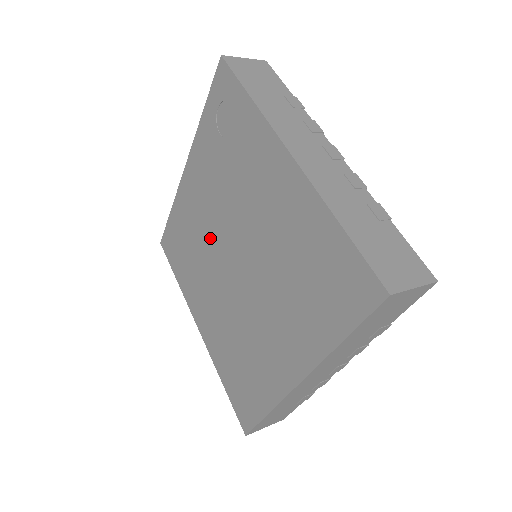
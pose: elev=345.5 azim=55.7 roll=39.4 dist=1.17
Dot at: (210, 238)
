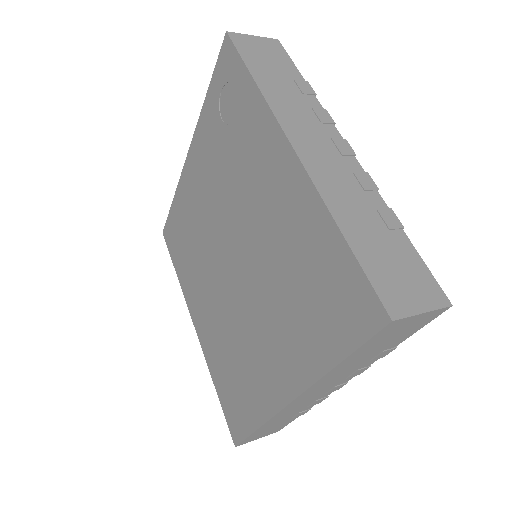
Dot at: (209, 233)
